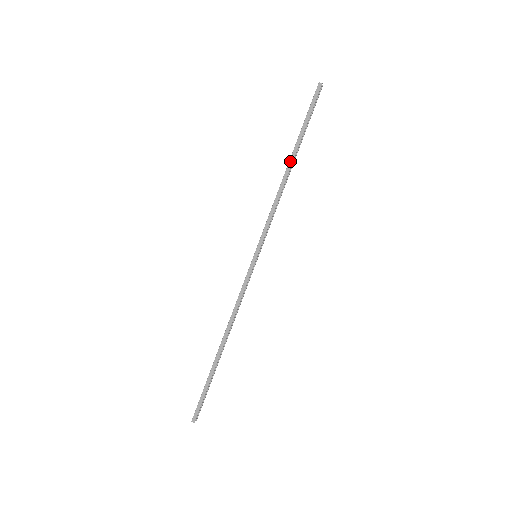
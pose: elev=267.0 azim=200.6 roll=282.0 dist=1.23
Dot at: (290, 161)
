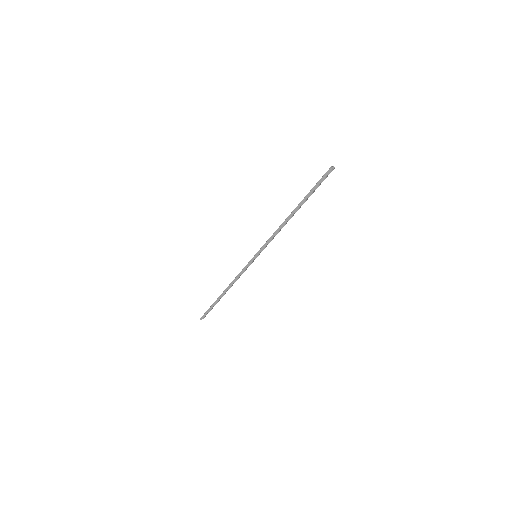
Dot at: (293, 212)
